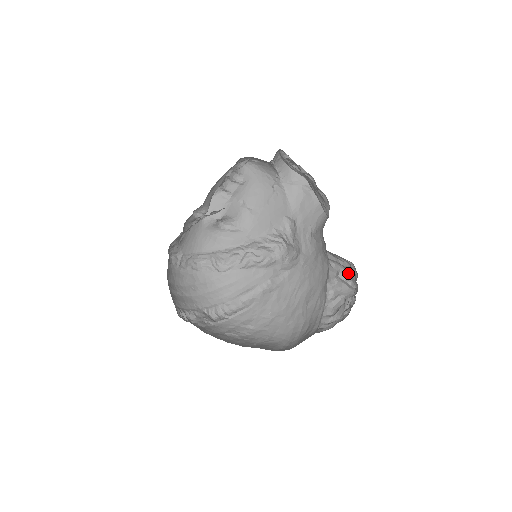
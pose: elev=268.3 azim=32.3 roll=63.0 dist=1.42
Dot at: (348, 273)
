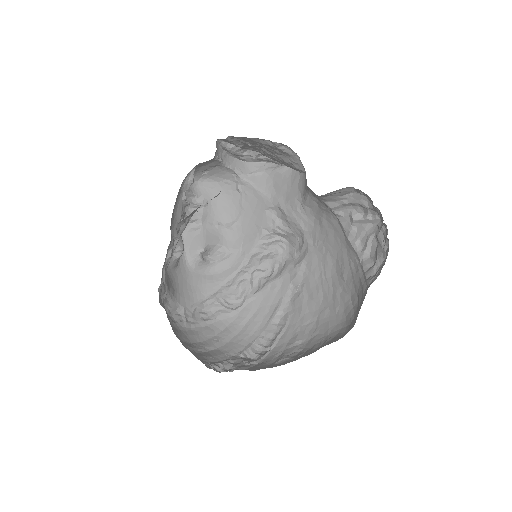
Dot at: (361, 208)
